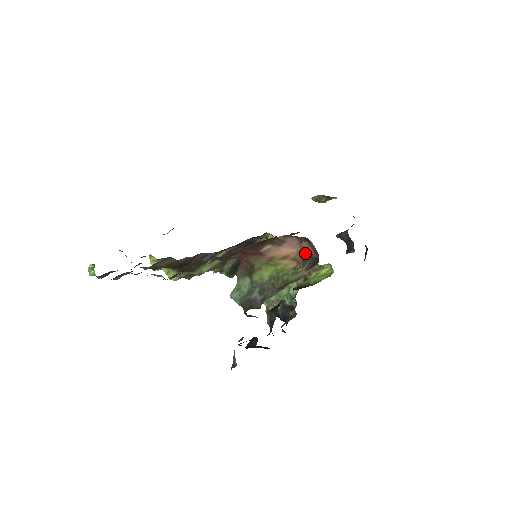
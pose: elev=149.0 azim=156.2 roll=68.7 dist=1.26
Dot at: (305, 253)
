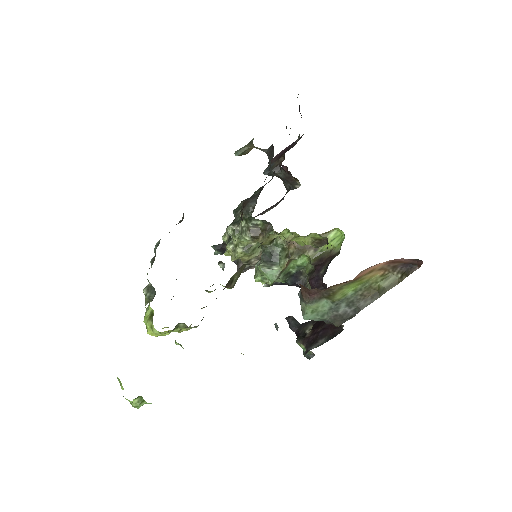
Dot at: (396, 262)
